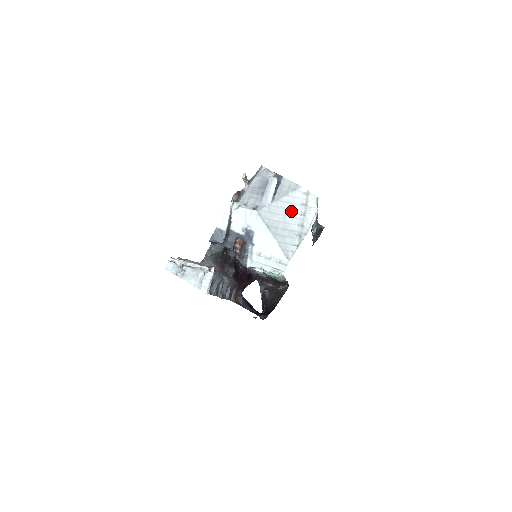
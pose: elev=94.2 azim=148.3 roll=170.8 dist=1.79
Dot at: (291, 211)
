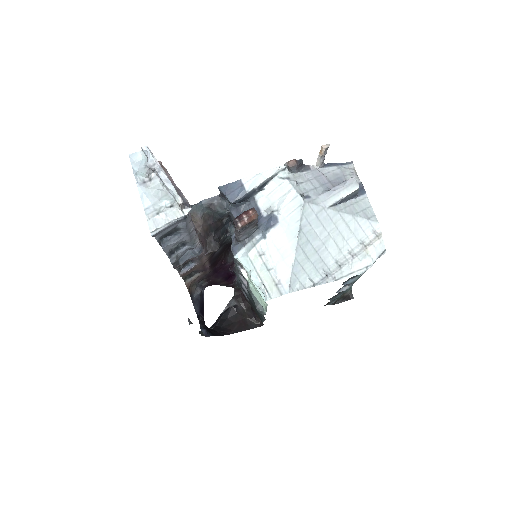
Dot at: (342, 238)
